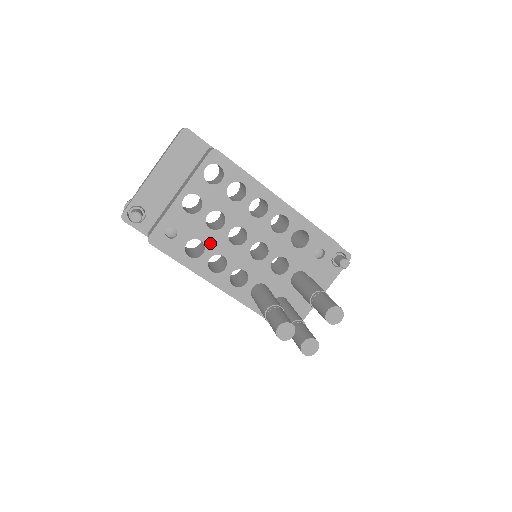
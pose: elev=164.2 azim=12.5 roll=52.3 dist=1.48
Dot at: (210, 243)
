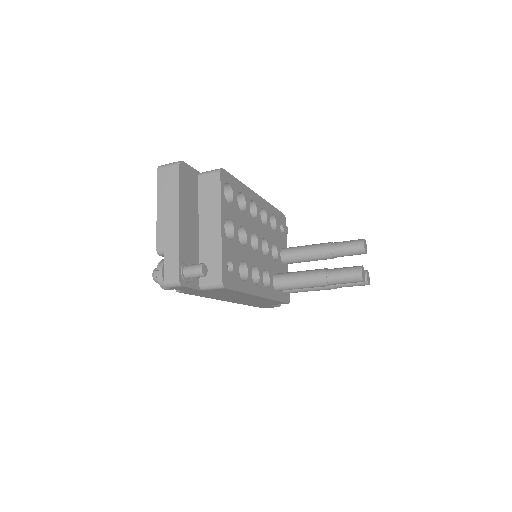
Dot at: (247, 259)
